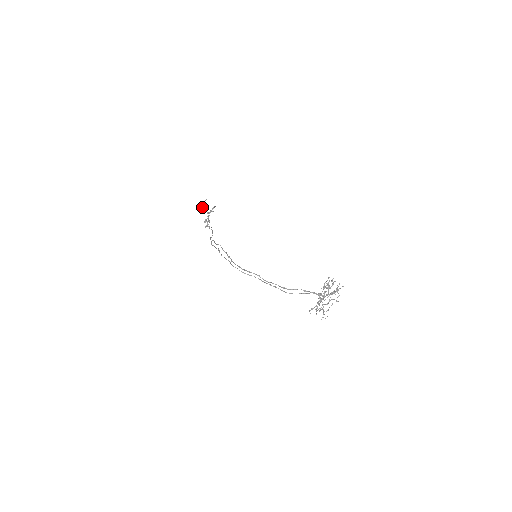
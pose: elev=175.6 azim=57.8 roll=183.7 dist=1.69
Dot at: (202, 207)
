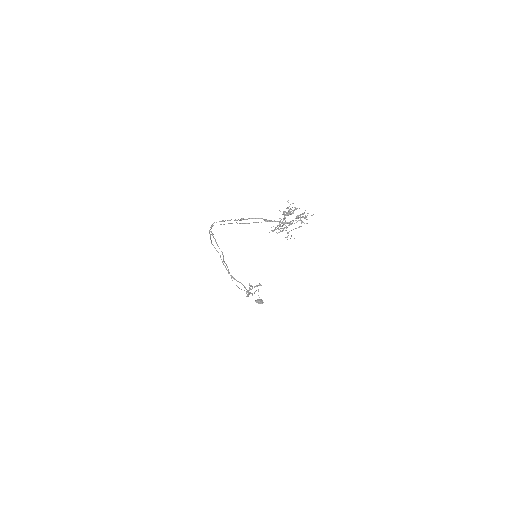
Dot at: (257, 300)
